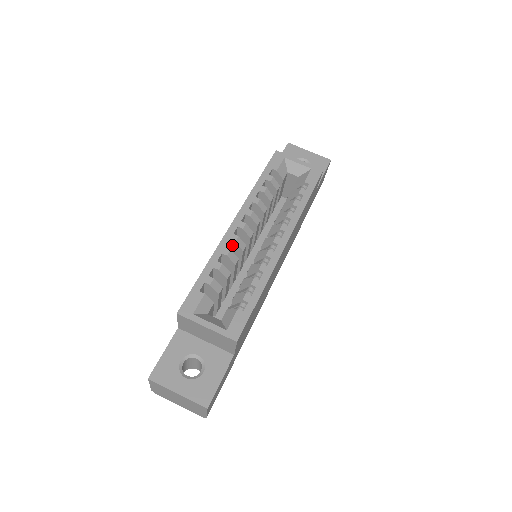
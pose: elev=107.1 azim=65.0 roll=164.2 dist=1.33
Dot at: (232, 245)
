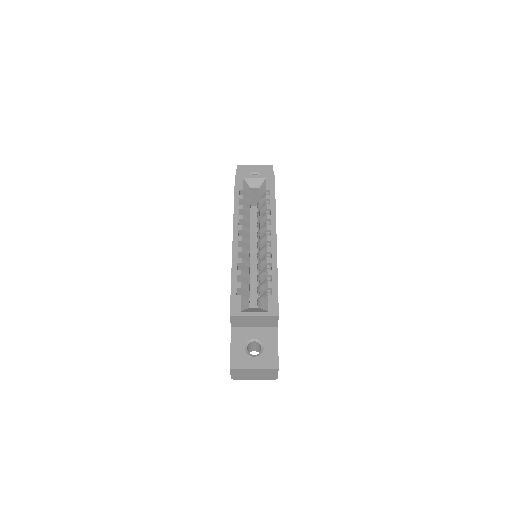
Dot at: (240, 255)
